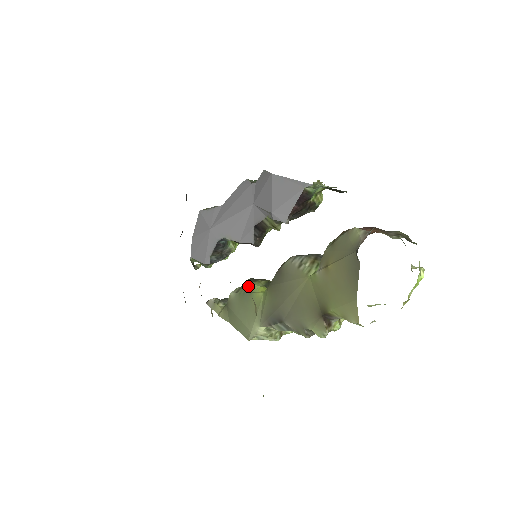
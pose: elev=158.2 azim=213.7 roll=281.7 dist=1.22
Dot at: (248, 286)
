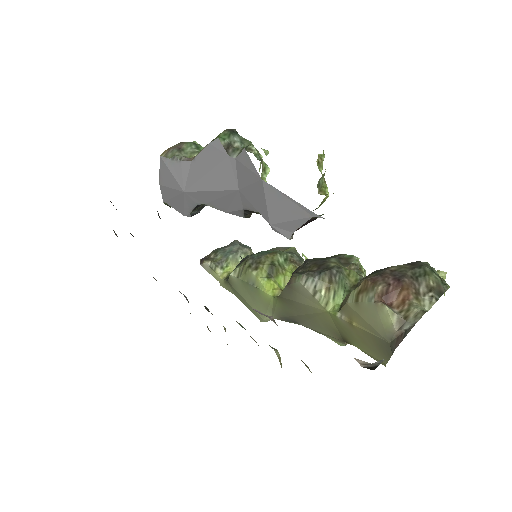
Dot at: (251, 277)
